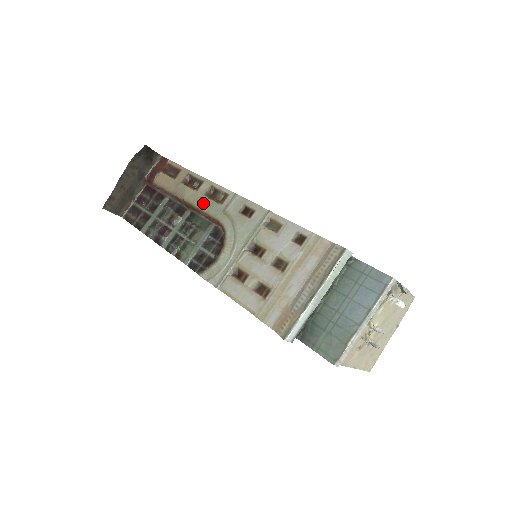
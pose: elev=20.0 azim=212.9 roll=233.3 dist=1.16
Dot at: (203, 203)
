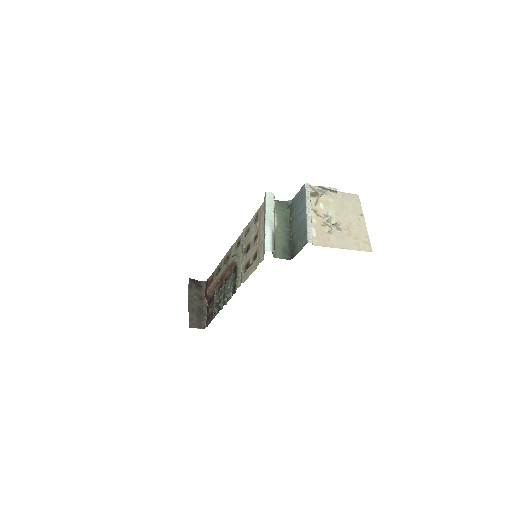
Dot at: (225, 268)
